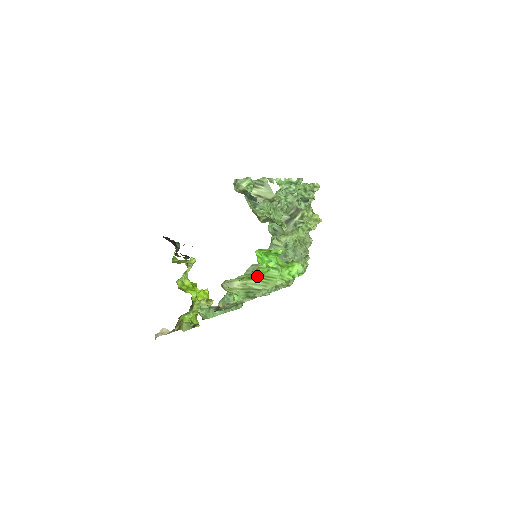
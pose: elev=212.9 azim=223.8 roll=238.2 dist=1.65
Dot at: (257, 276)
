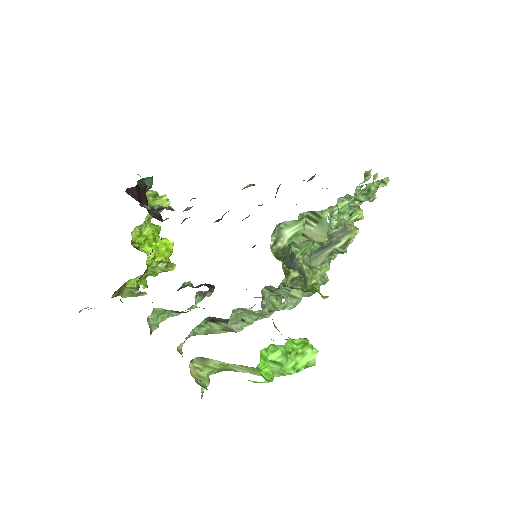
Dot at: occluded
